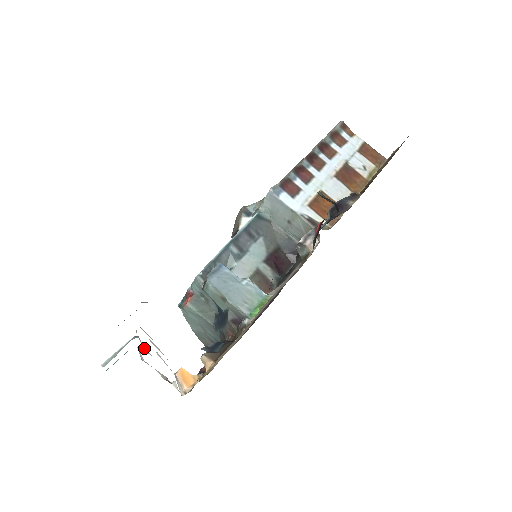
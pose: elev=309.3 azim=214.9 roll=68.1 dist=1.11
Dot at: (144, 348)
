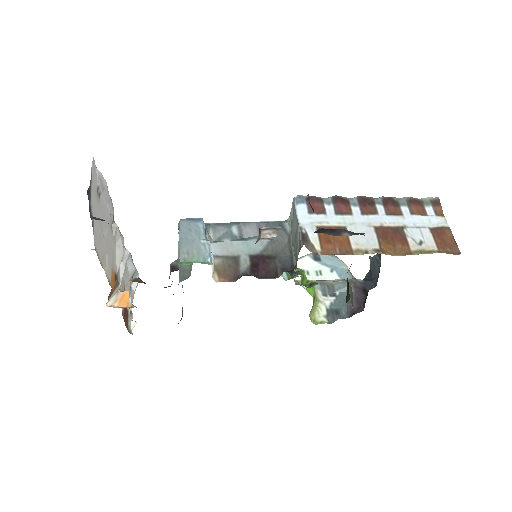
Dot at: (125, 262)
